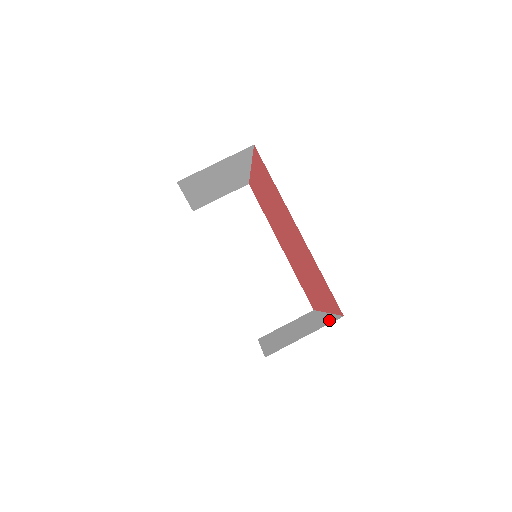
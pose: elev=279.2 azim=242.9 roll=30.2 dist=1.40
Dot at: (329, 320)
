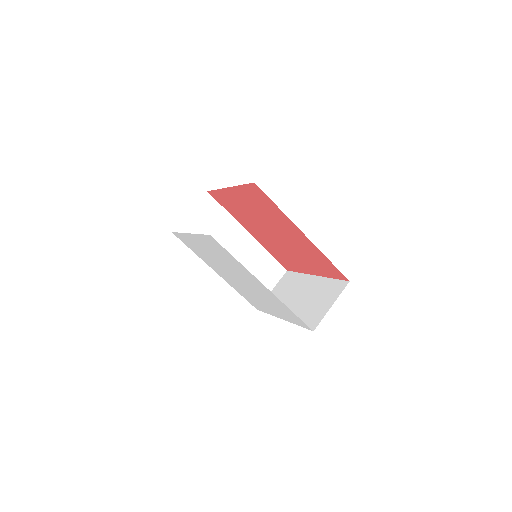
Dot at: (336, 286)
